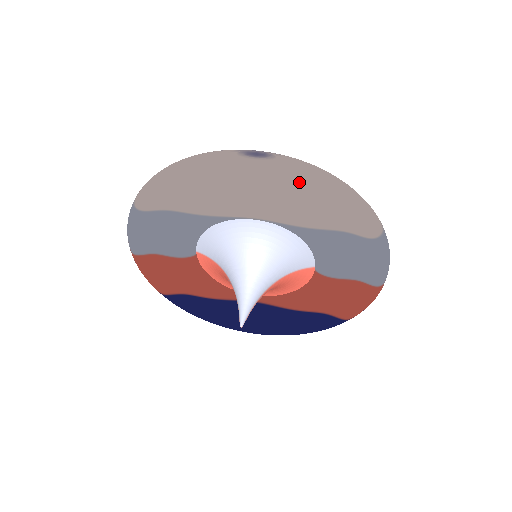
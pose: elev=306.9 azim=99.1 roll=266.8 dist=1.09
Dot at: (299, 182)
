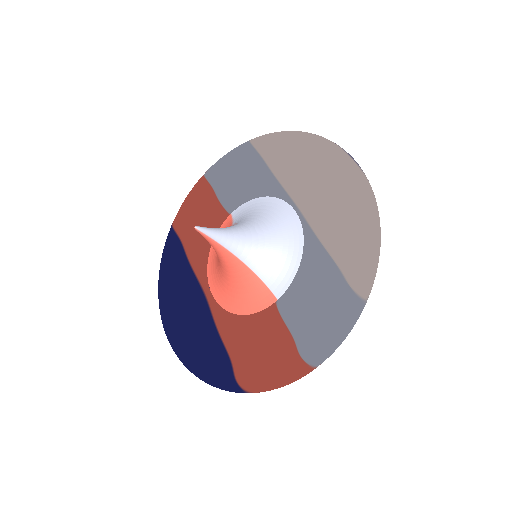
Dot at: (357, 187)
